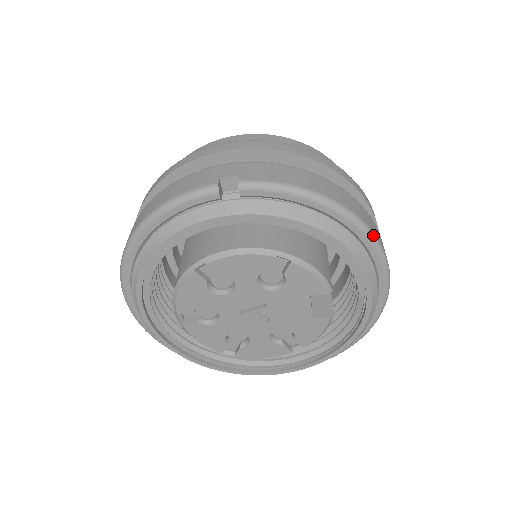
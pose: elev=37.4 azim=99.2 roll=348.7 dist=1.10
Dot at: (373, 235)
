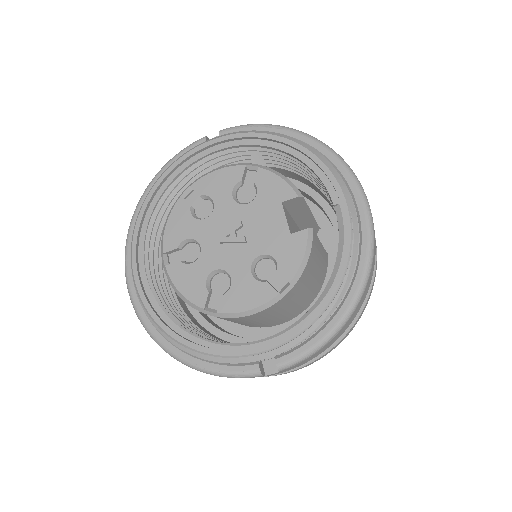
Dot at: (331, 149)
